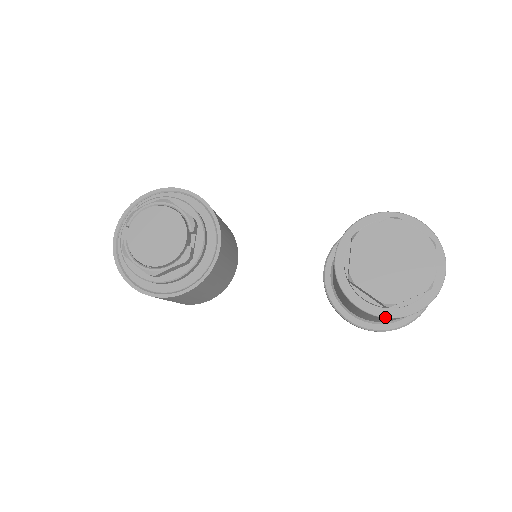
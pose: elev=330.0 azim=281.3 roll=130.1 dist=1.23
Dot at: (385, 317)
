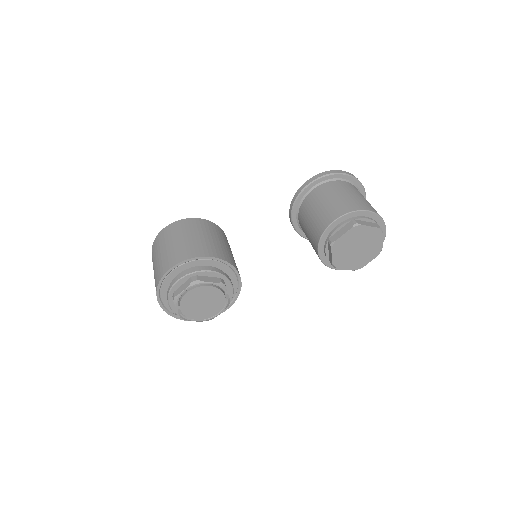
Dot at: occluded
